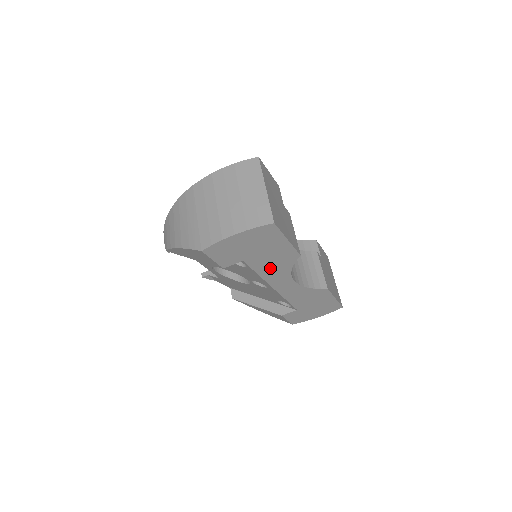
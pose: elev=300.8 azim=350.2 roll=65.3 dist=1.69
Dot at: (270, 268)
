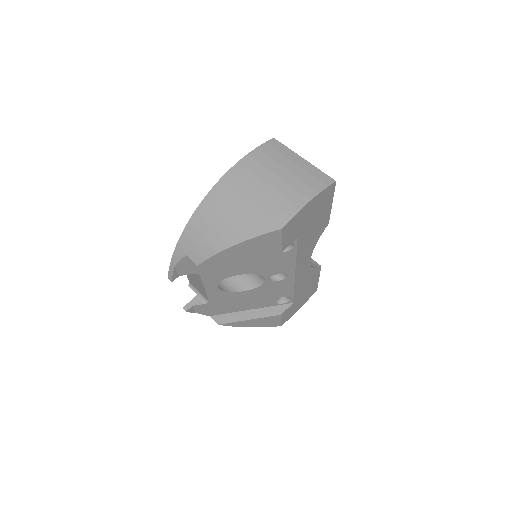
Dot at: (306, 245)
